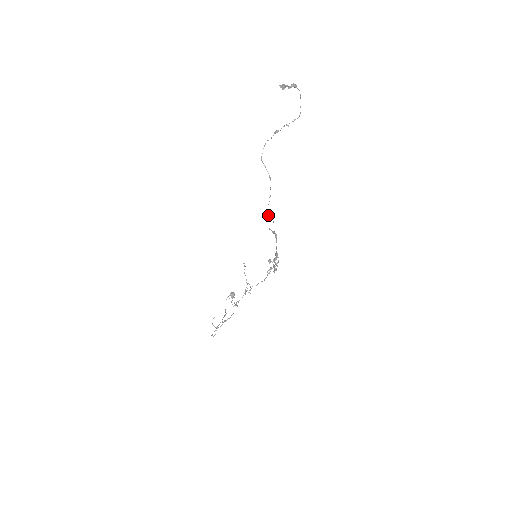
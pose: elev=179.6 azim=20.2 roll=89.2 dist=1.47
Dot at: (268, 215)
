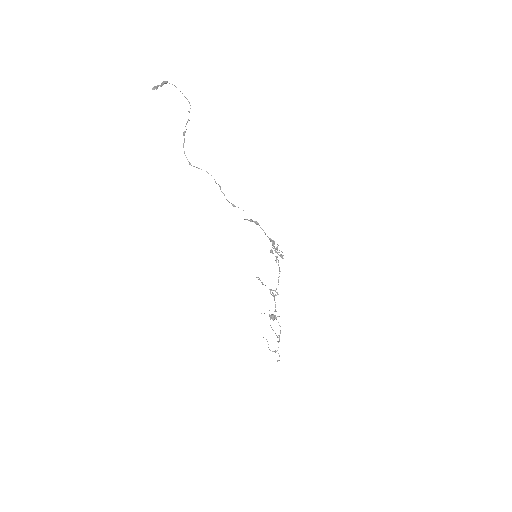
Dot at: occluded
